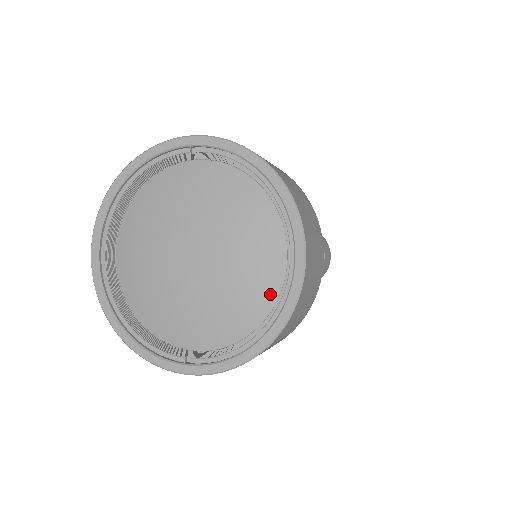
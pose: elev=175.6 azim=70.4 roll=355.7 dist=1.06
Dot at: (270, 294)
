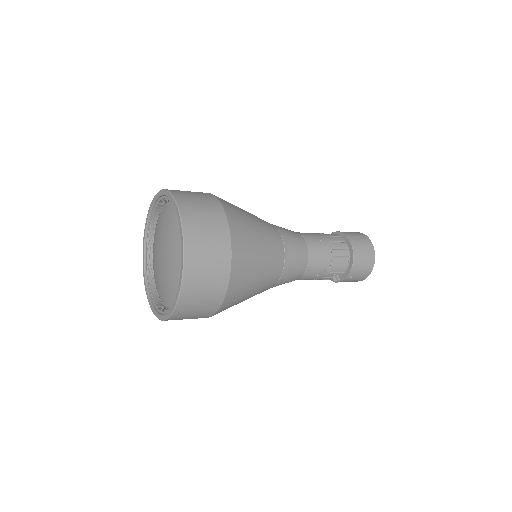
Dot at: occluded
